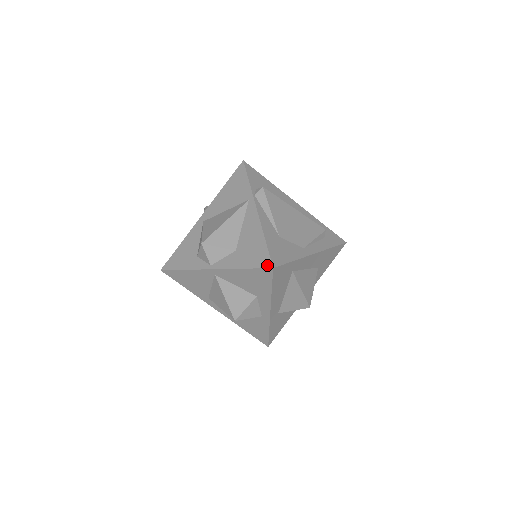
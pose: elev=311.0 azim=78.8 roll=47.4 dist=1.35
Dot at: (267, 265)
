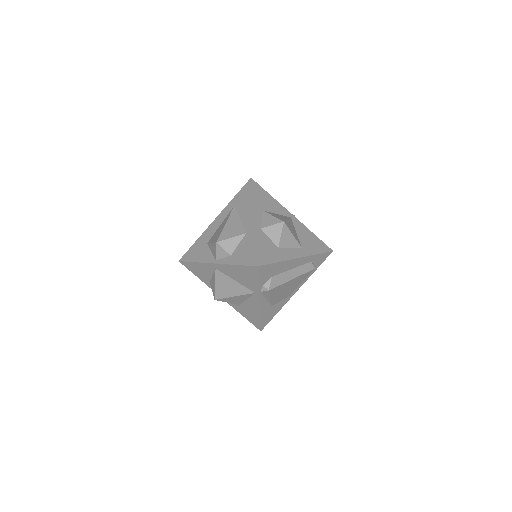
Dot at: (258, 328)
